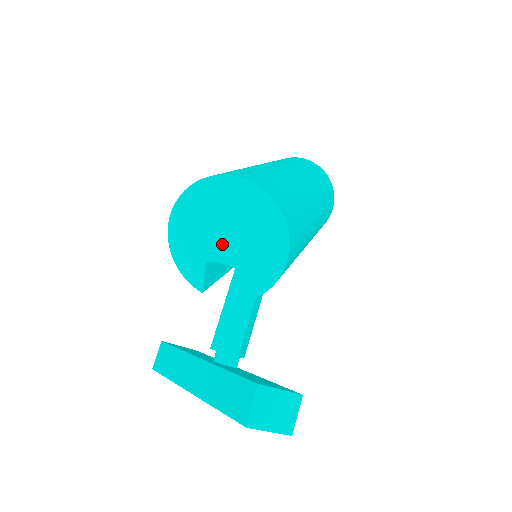
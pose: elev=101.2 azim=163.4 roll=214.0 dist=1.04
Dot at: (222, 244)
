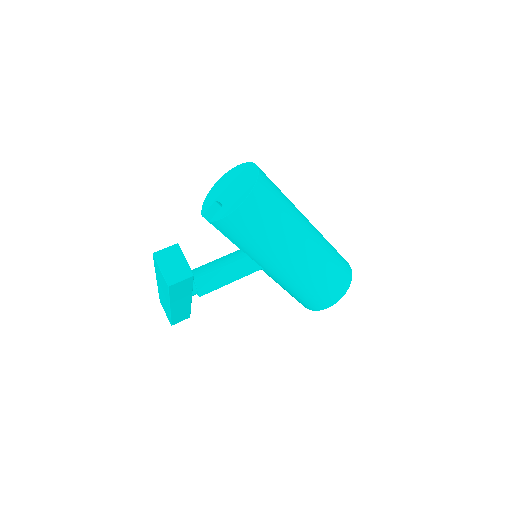
Dot at: (226, 193)
